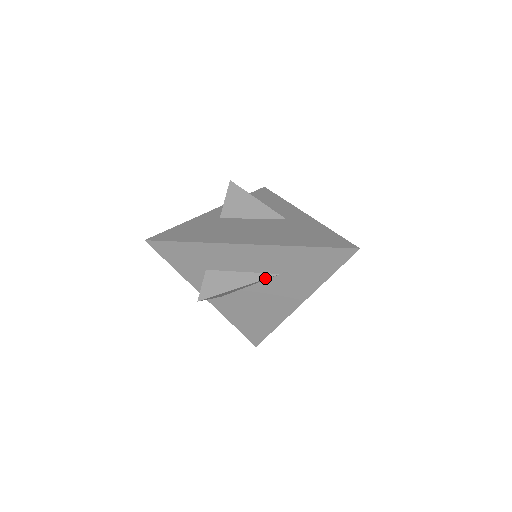
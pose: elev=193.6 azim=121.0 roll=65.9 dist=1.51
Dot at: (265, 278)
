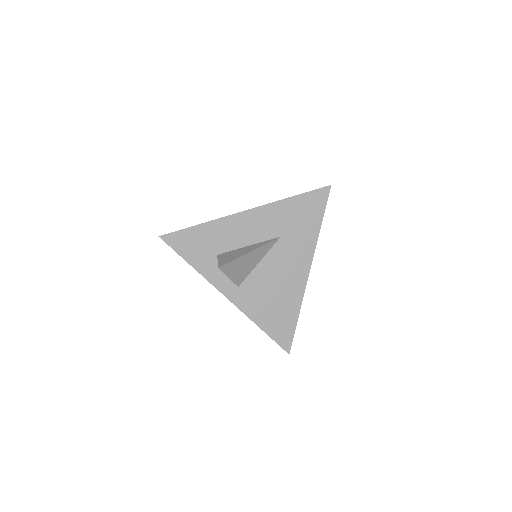
Dot at: (269, 242)
